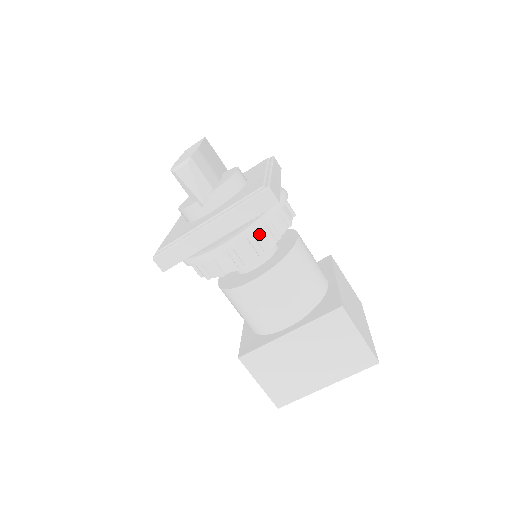
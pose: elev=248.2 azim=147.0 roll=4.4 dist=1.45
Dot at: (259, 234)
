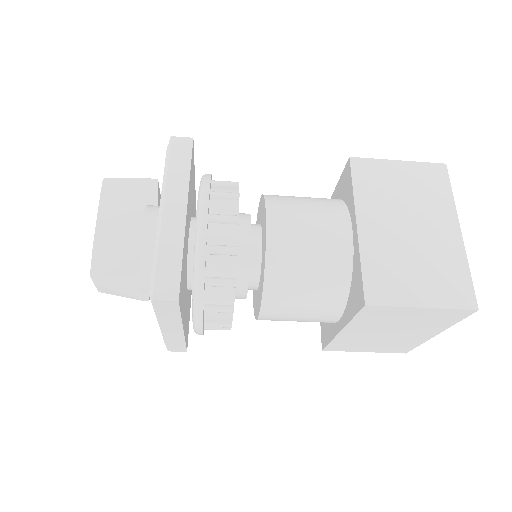
Dot at: (211, 298)
